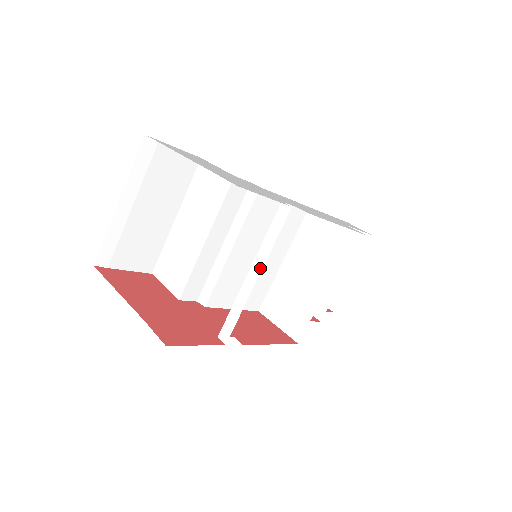
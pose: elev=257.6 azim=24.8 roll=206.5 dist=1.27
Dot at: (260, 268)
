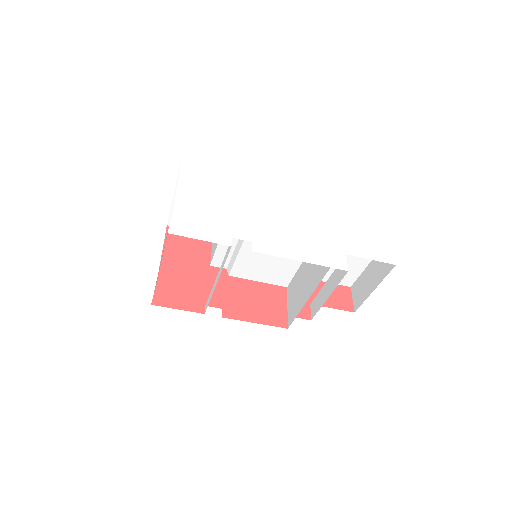
Dot at: (218, 277)
